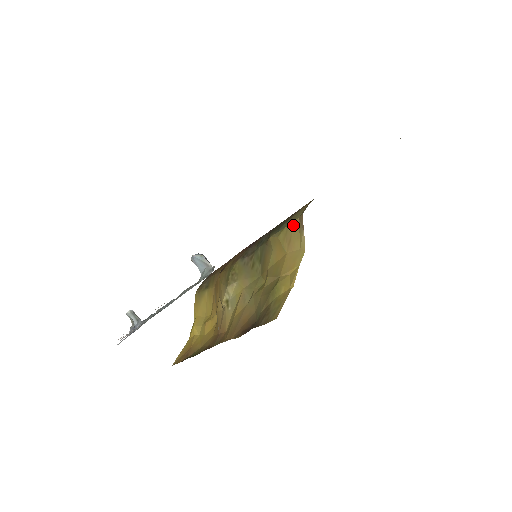
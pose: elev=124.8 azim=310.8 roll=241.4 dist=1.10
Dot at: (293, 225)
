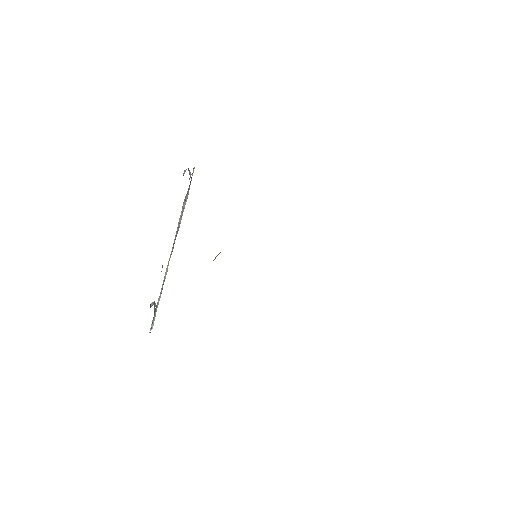
Dot at: occluded
